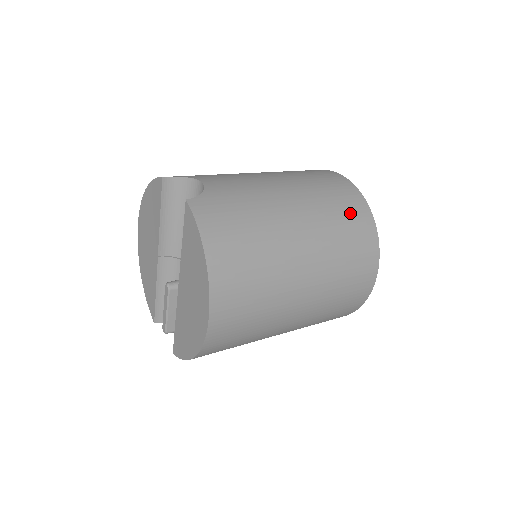
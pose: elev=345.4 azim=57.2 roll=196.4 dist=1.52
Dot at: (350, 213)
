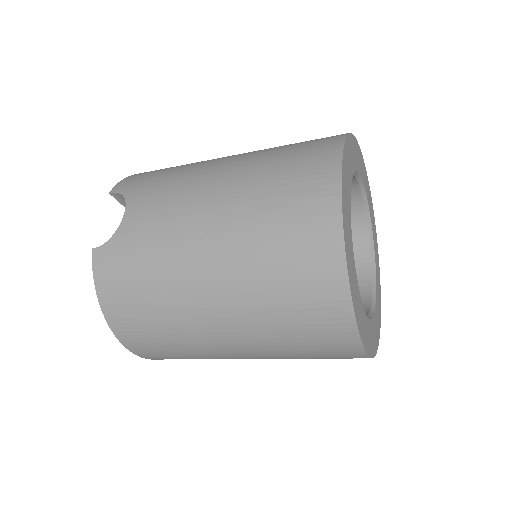
Dot at: (301, 274)
